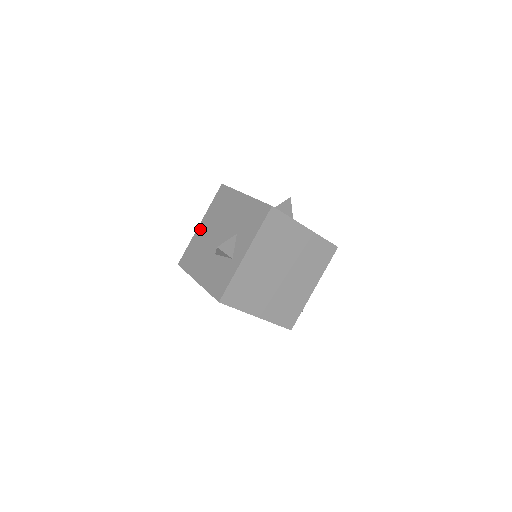
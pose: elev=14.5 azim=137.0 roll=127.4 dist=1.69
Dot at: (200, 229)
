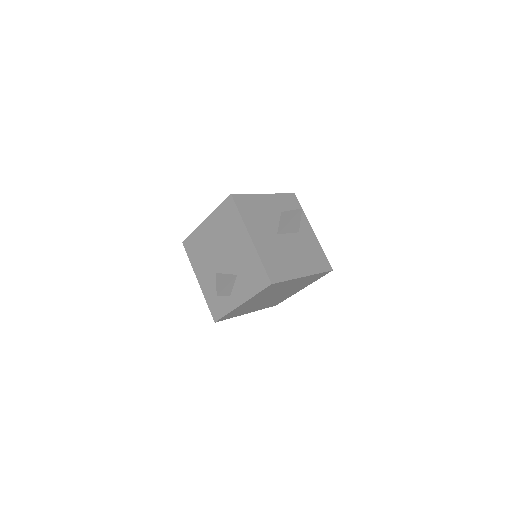
Dot at: (205, 227)
